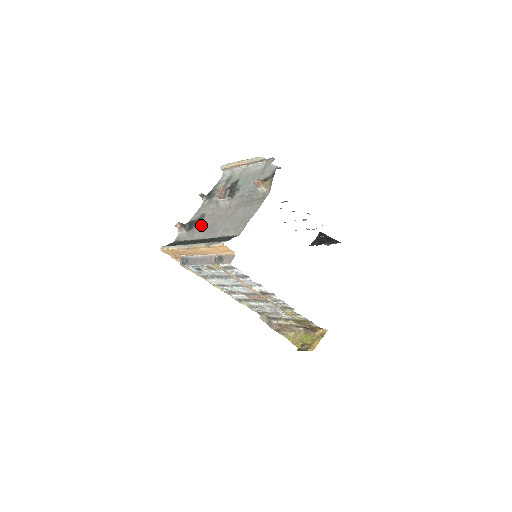
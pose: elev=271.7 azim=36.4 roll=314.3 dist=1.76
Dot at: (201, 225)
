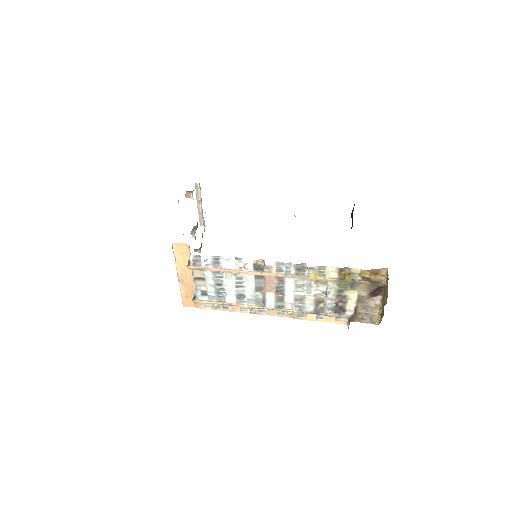
Dot at: occluded
